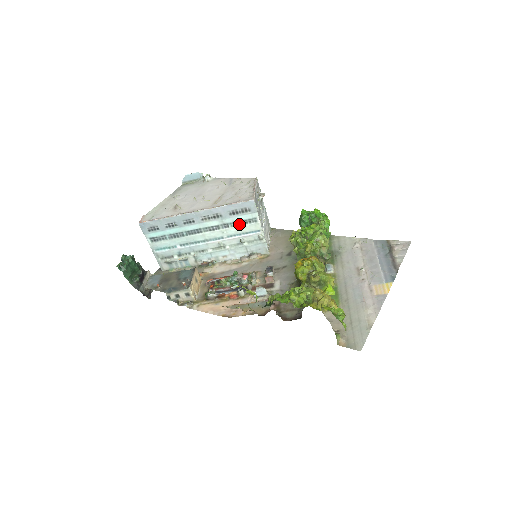
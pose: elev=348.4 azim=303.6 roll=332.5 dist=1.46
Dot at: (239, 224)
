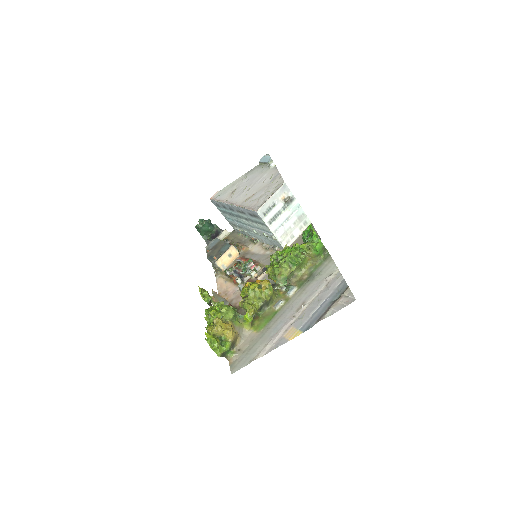
Dot at: (258, 223)
